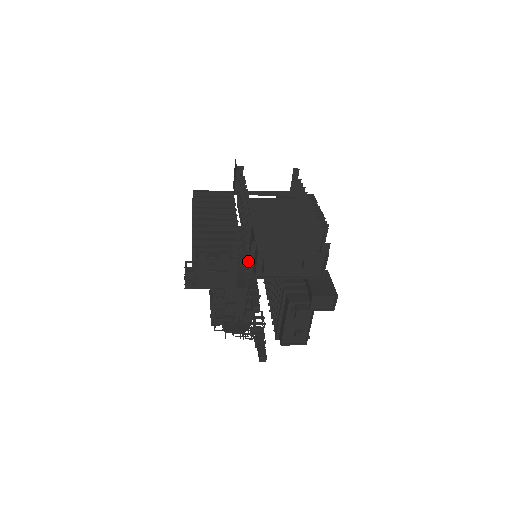
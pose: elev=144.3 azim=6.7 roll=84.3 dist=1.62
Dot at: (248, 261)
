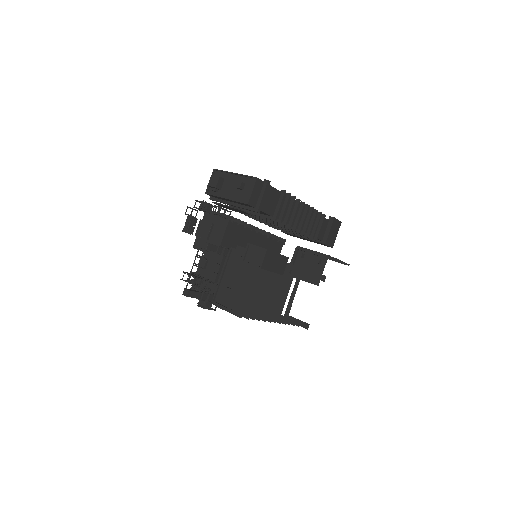
Dot at: occluded
